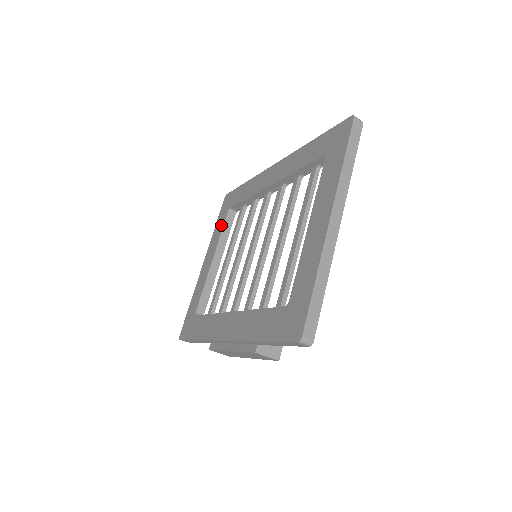
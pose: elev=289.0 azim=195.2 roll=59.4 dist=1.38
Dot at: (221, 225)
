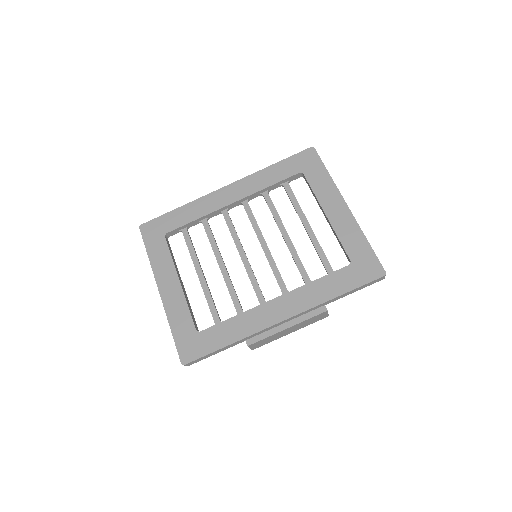
Dot at: (163, 250)
